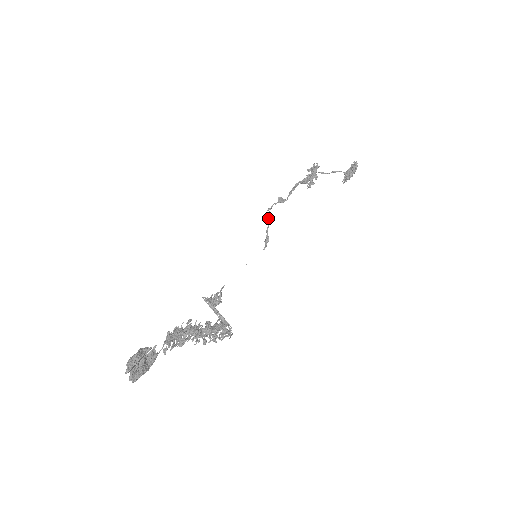
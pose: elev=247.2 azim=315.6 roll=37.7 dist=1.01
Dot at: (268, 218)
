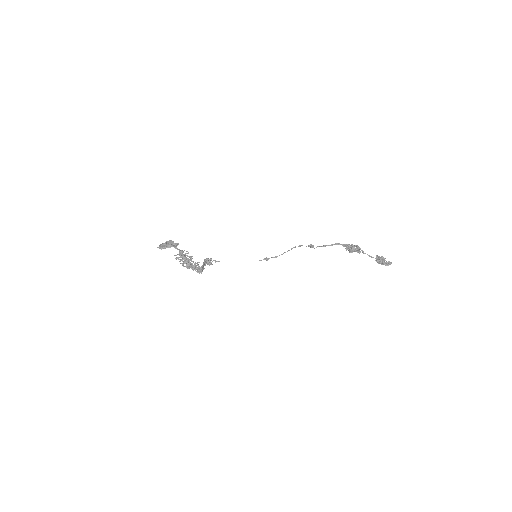
Dot at: (281, 254)
